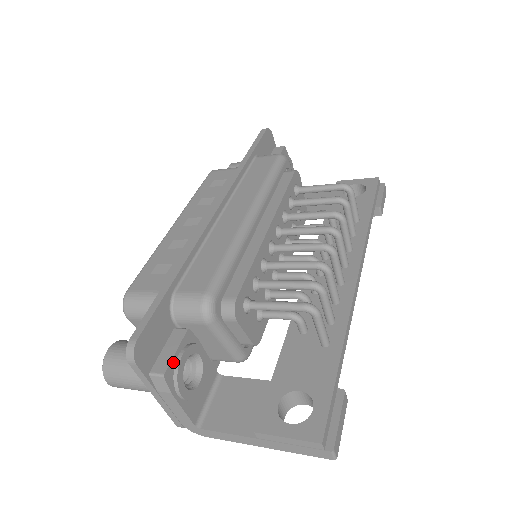
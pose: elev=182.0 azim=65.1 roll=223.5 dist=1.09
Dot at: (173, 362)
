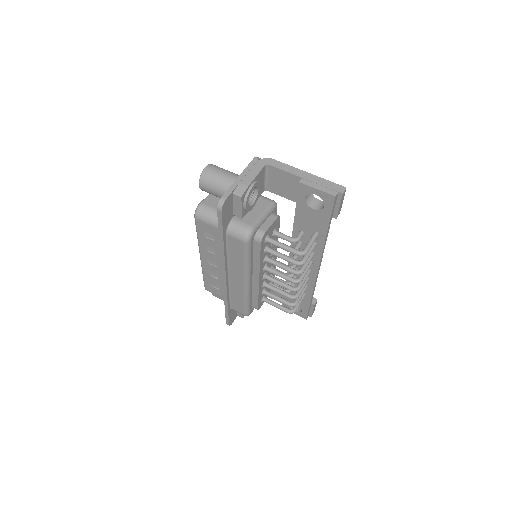
Dot at: occluded
